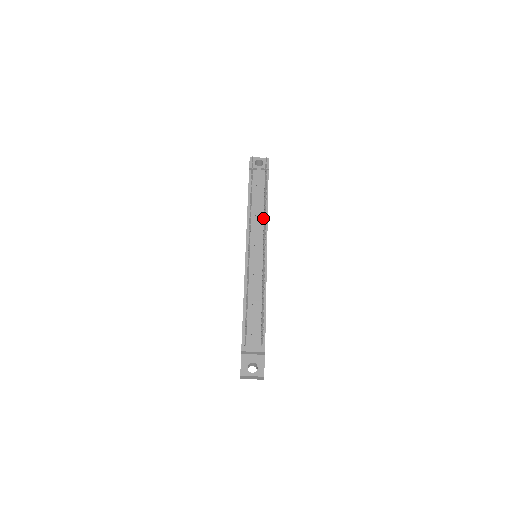
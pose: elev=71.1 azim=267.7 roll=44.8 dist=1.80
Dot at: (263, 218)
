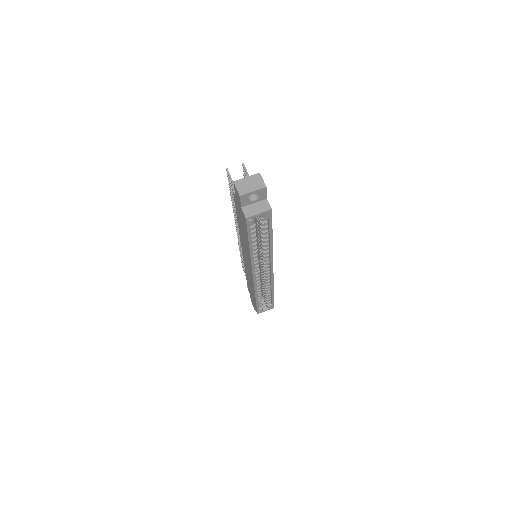
Dot at: occluded
